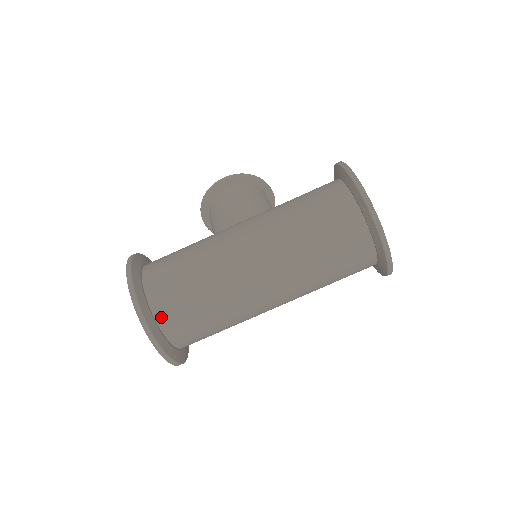
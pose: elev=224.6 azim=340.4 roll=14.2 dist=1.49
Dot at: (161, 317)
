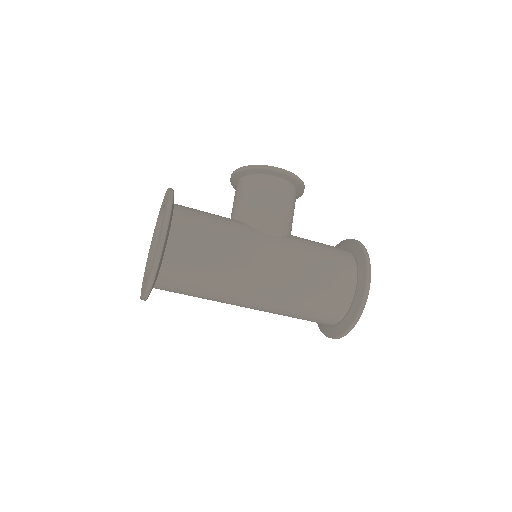
Dot at: (164, 277)
